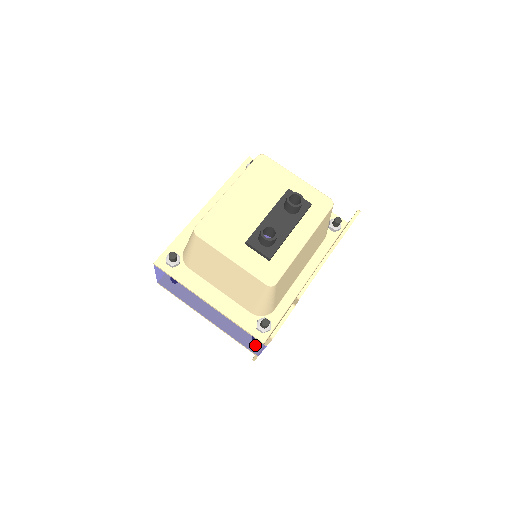
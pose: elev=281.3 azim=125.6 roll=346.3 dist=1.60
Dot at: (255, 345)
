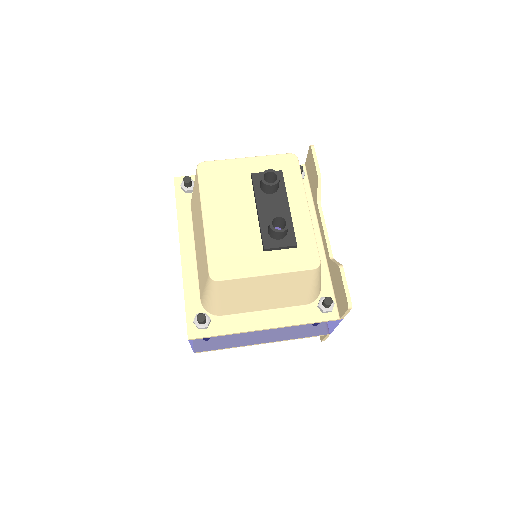
Dot at: (327, 327)
